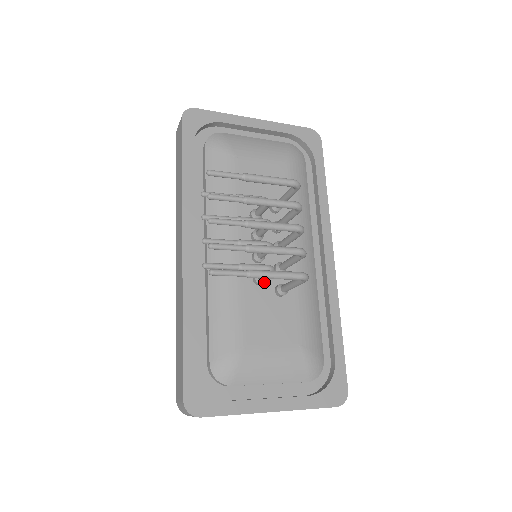
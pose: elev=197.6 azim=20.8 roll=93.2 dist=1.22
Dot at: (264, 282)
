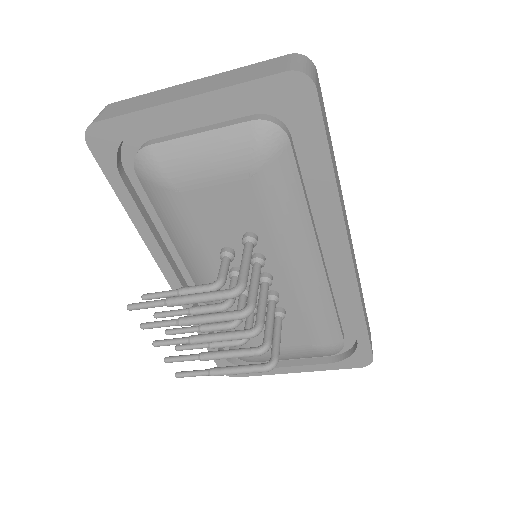
Dot at: occluded
